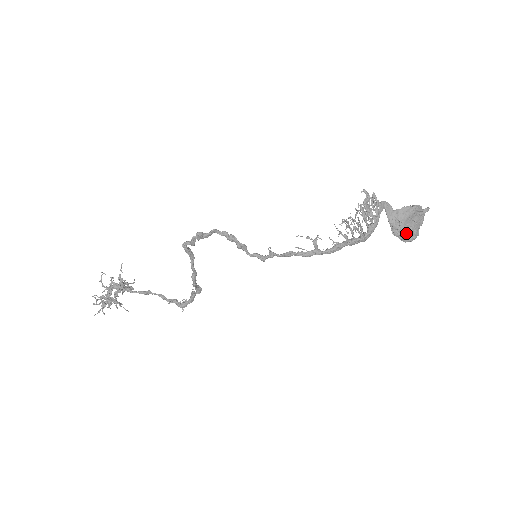
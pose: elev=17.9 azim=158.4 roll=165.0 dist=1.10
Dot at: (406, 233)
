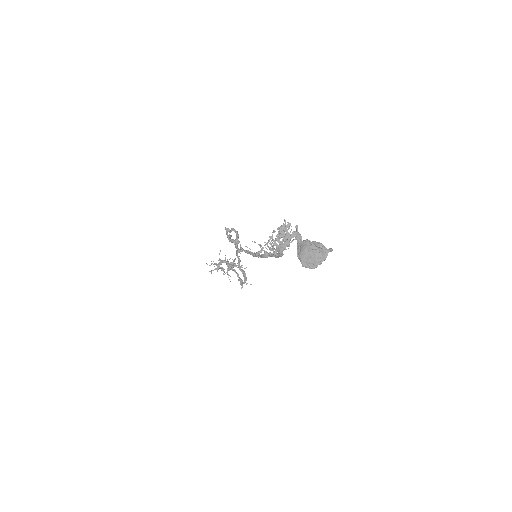
Dot at: (305, 260)
